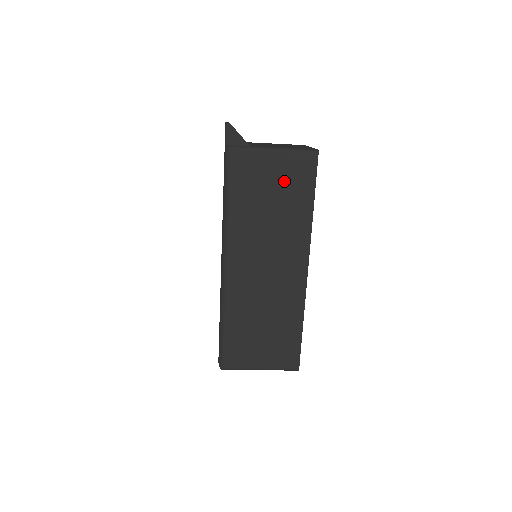
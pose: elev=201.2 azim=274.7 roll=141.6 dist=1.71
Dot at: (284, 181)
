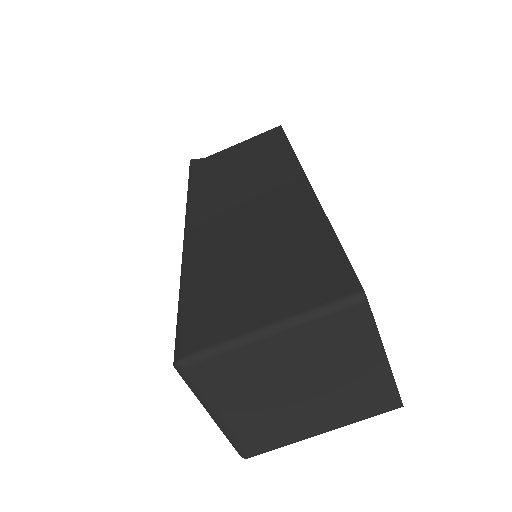
Dot at: (250, 151)
